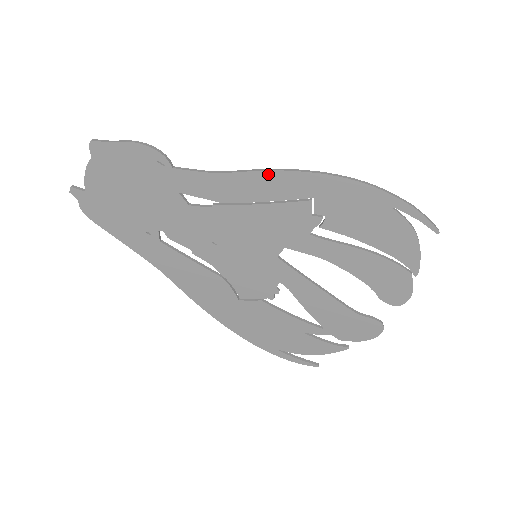
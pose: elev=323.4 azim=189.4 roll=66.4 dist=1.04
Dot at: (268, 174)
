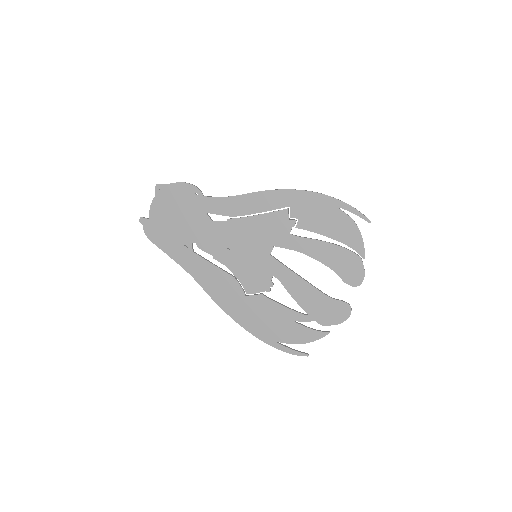
Dot at: (260, 194)
